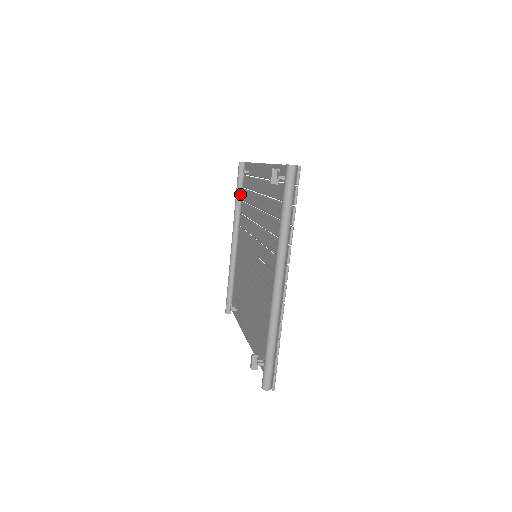
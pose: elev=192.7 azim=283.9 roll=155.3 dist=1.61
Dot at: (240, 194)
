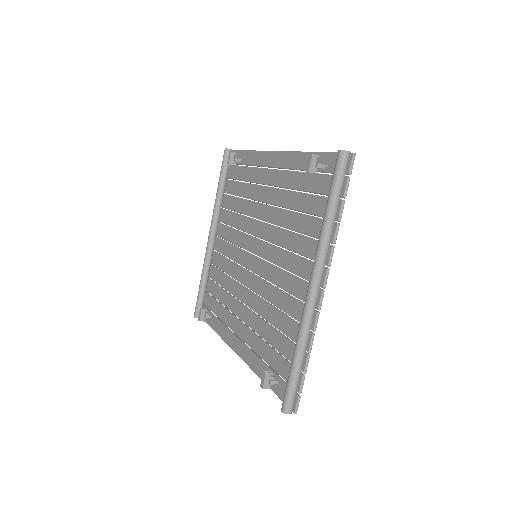
Dot at: (223, 185)
